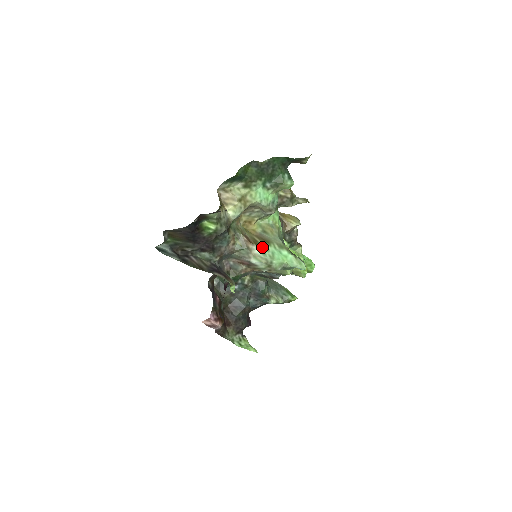
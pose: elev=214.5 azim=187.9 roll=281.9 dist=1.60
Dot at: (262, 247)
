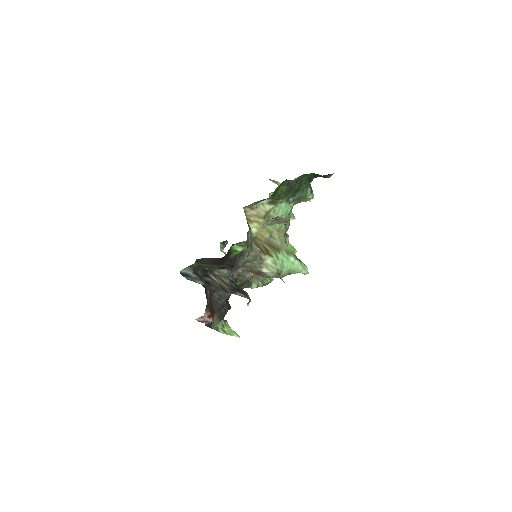
Dot at: (273, 256)
